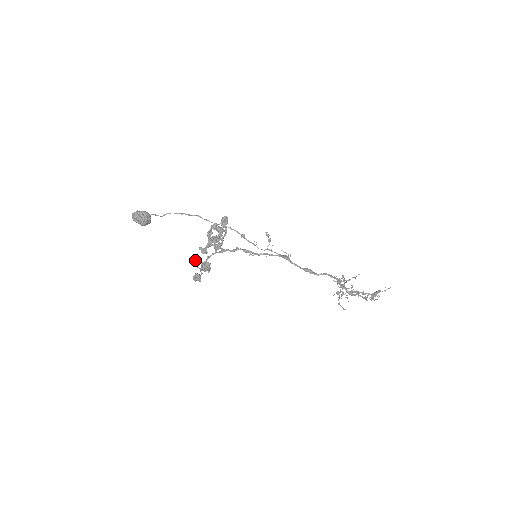
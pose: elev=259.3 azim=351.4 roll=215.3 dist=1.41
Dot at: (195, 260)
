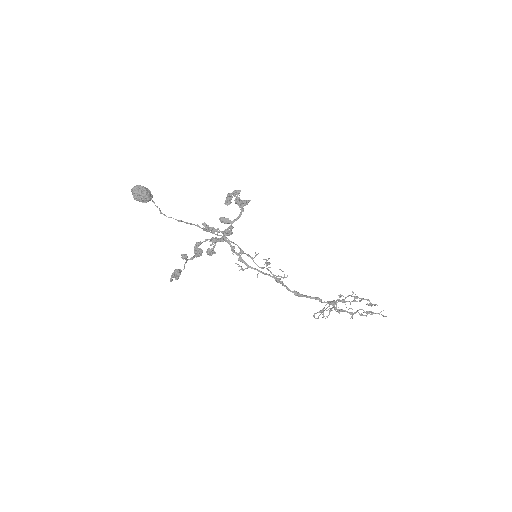
Dot at: (182, 255)
